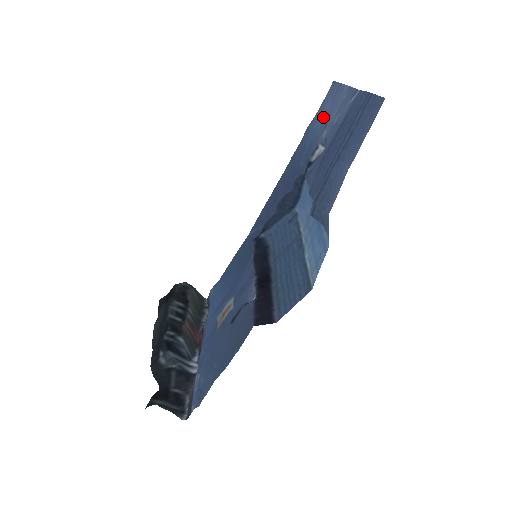
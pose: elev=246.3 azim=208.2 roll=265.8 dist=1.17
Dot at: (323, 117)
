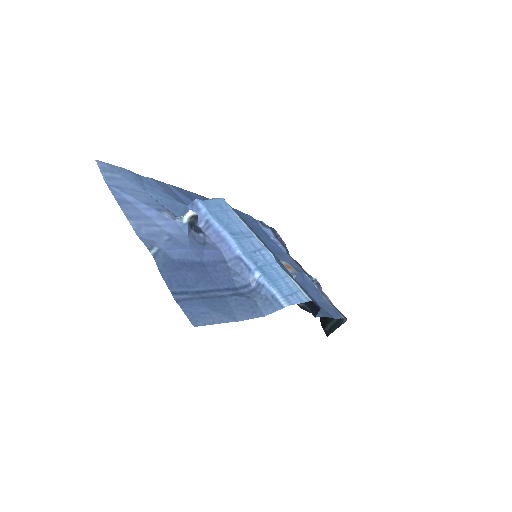
Dot at: (144, 199)
